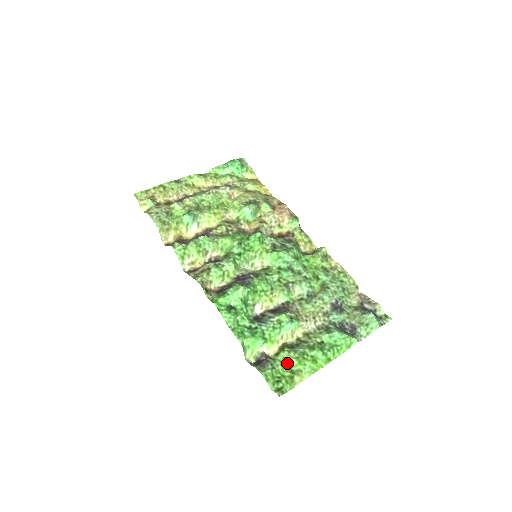
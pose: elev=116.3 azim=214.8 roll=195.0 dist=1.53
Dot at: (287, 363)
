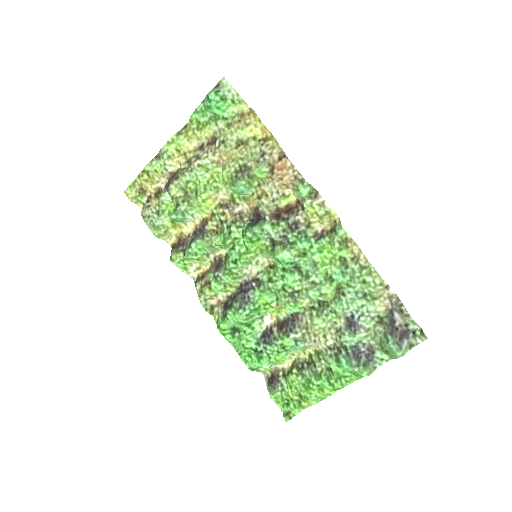
Dot at: (295, 387)
